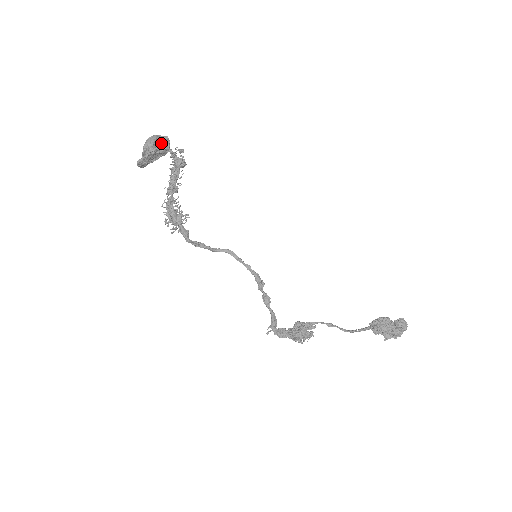
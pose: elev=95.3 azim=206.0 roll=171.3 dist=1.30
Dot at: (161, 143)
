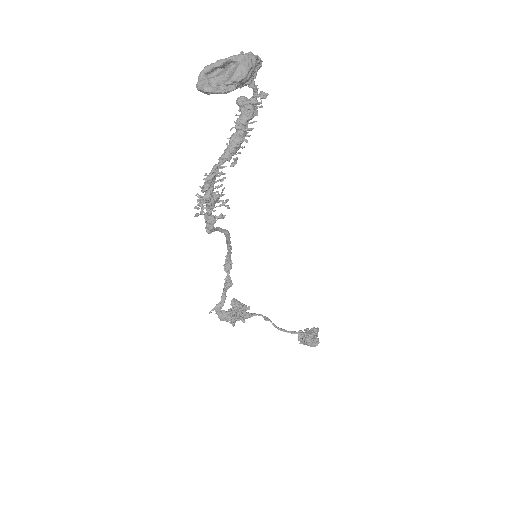
Dot at: (252, 74)
